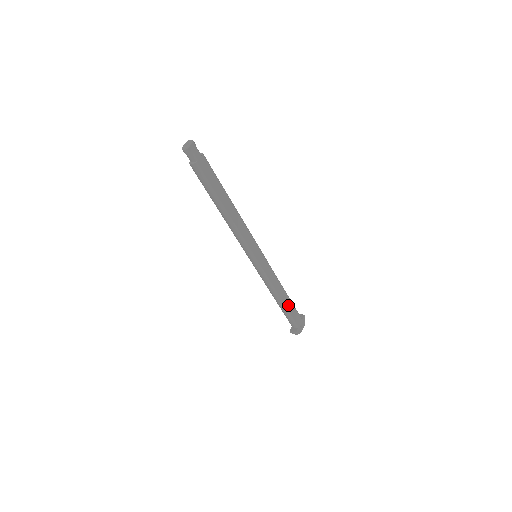
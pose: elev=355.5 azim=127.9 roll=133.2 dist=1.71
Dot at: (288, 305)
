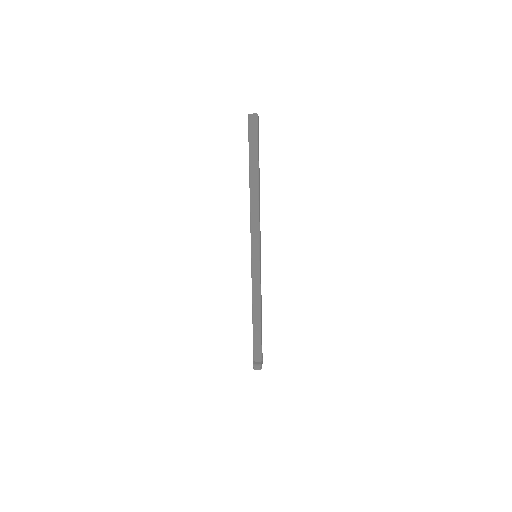
Dot at: (261, 328)
